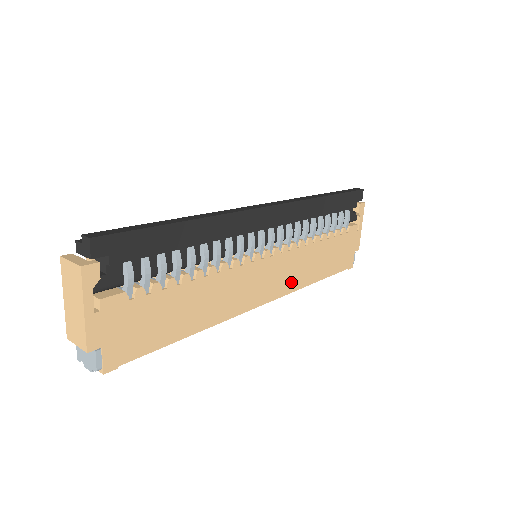
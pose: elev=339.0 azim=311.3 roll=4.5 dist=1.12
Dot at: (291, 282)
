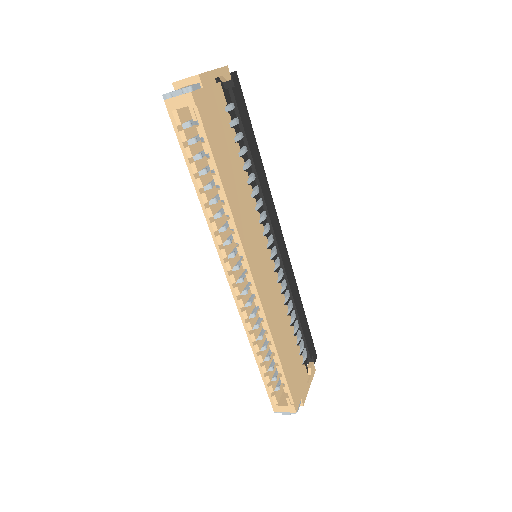
Dot at: (268, 307)
